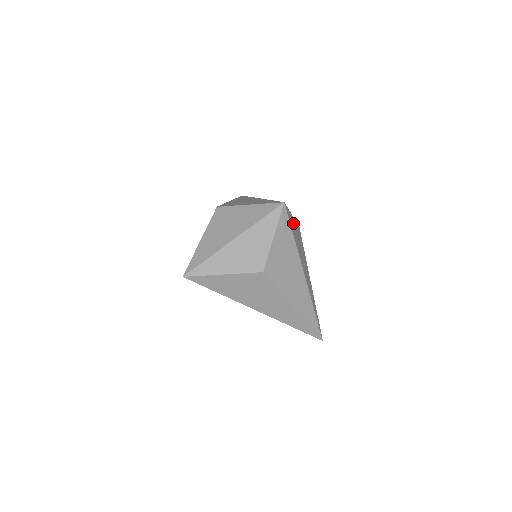
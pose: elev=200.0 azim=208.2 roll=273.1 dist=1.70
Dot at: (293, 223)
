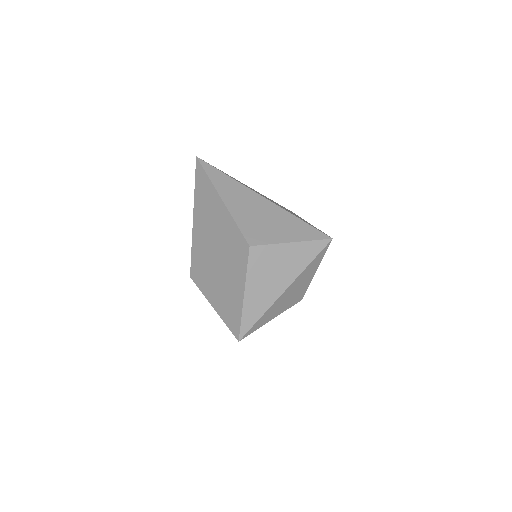
Dot at: occluded
